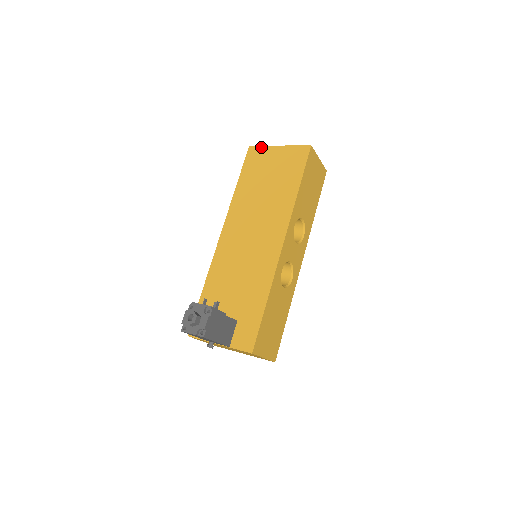
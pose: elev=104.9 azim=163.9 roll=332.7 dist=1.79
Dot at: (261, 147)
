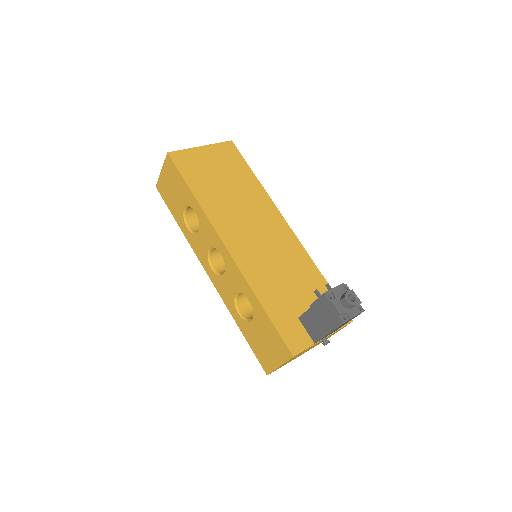
Dot at: (183, 151)
